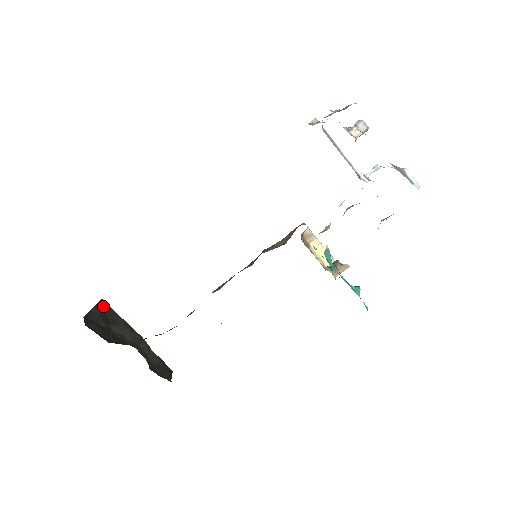
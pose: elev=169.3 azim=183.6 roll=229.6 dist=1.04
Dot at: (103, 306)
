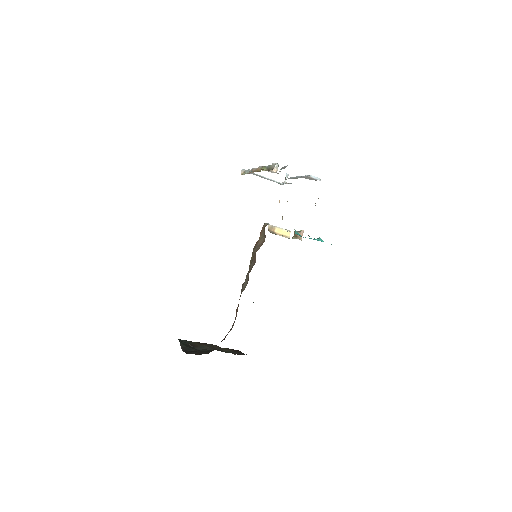
Dot at: (182, 342)
